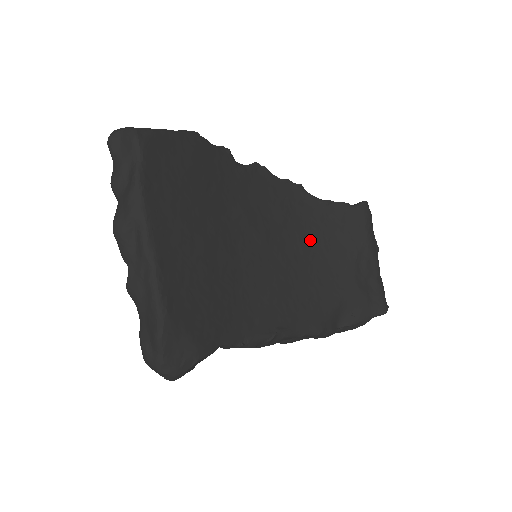
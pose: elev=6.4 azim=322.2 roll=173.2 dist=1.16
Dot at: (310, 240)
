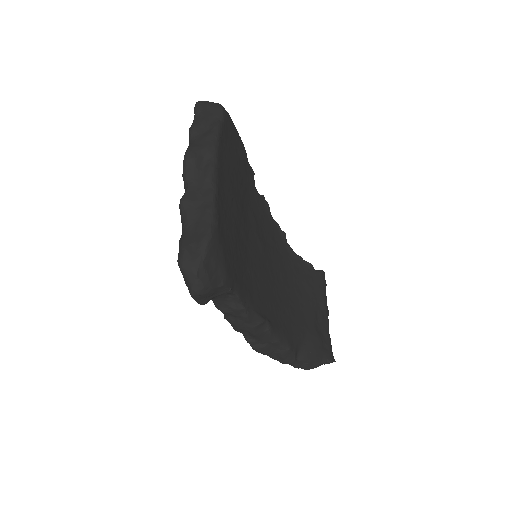
Dot at: (287, 275)
